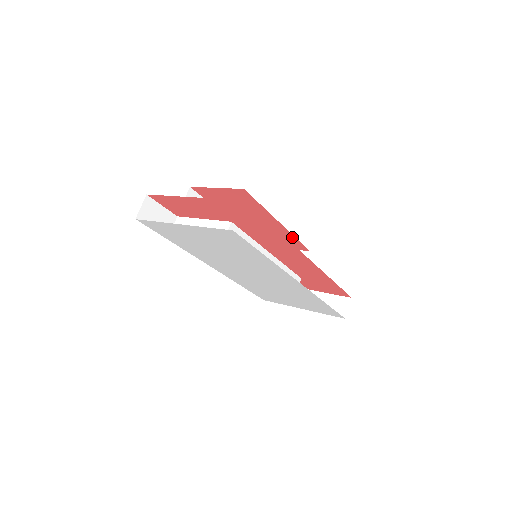
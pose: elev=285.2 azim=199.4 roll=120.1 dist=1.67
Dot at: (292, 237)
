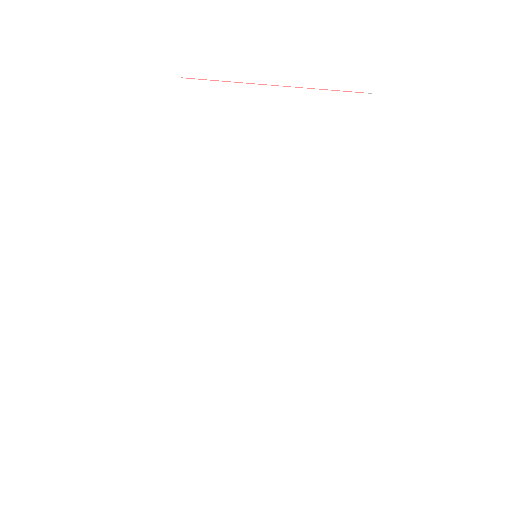
Dot at: occluded
